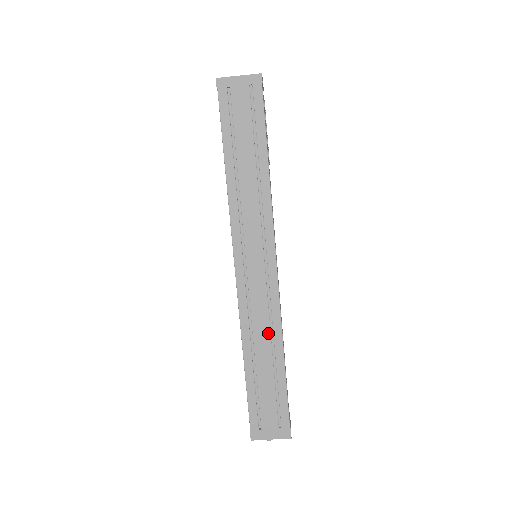
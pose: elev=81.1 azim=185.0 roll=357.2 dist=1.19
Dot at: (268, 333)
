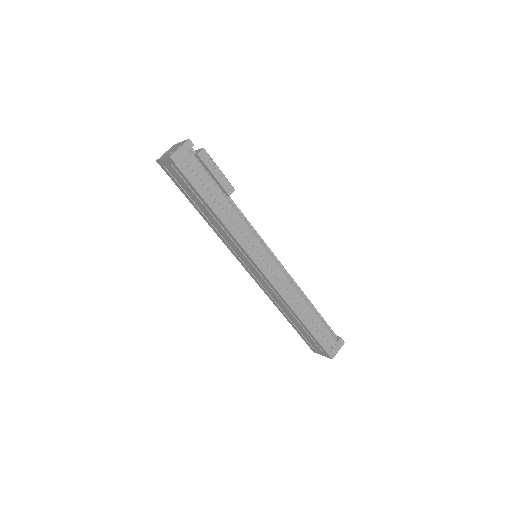
Dot at: (283, 304)
